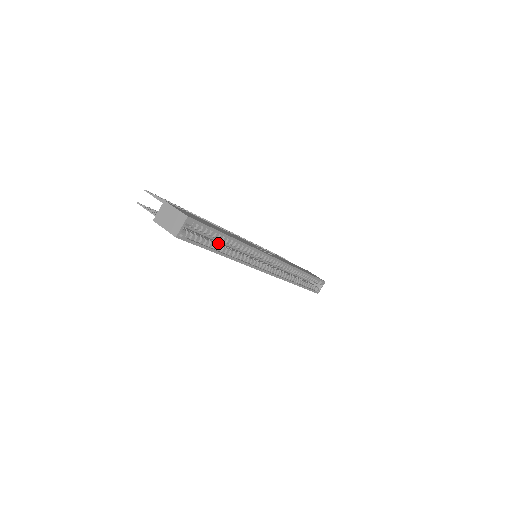
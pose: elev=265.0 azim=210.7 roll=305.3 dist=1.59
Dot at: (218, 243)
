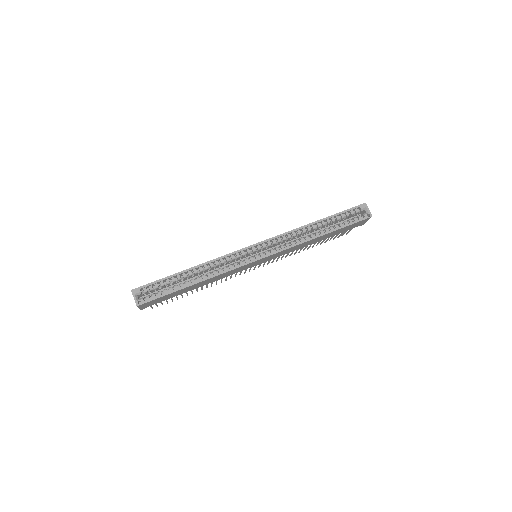
Dot at: (188, 281)
